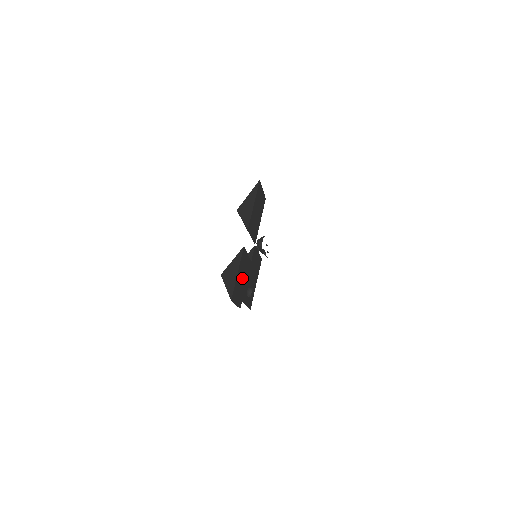
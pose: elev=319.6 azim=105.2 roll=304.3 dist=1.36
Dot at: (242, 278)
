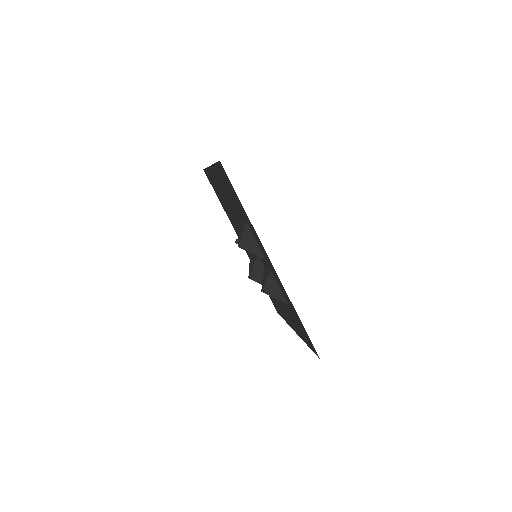
Dot at: occluded
